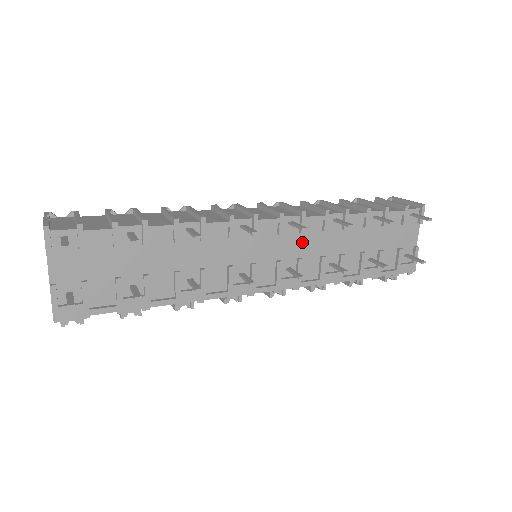
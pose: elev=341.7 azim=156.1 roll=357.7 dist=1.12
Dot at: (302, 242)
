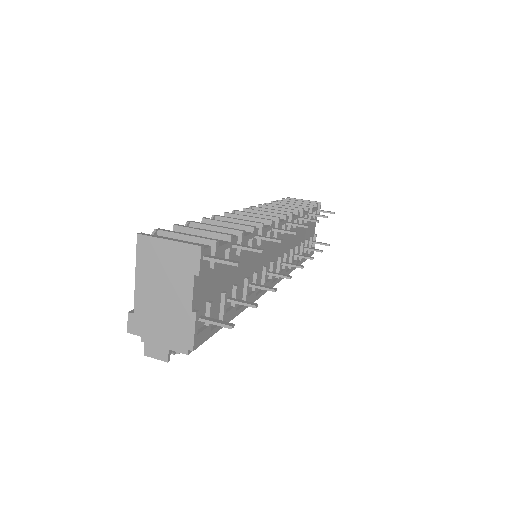
Dot at: (287, 239)
